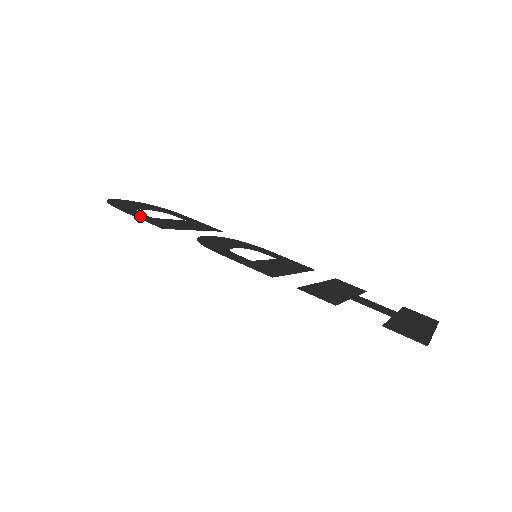
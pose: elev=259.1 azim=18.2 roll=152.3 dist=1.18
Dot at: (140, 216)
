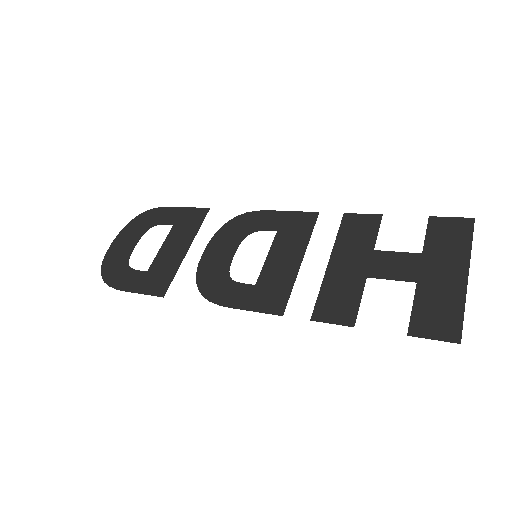
Dot at: (137, 285)
